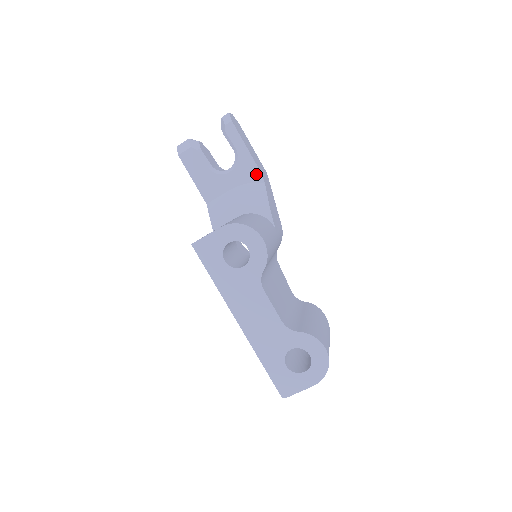
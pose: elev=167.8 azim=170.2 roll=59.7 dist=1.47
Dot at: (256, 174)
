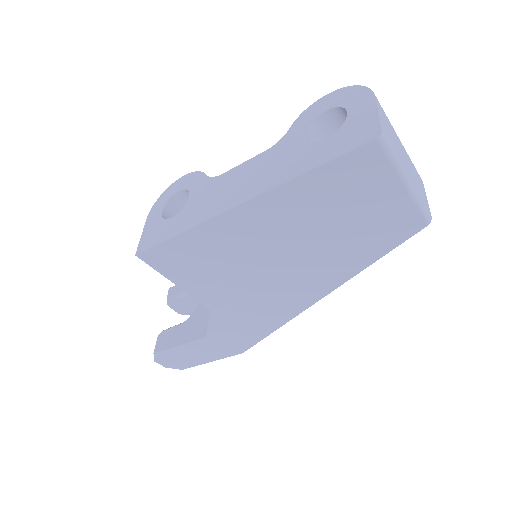
Dot at: occluded
